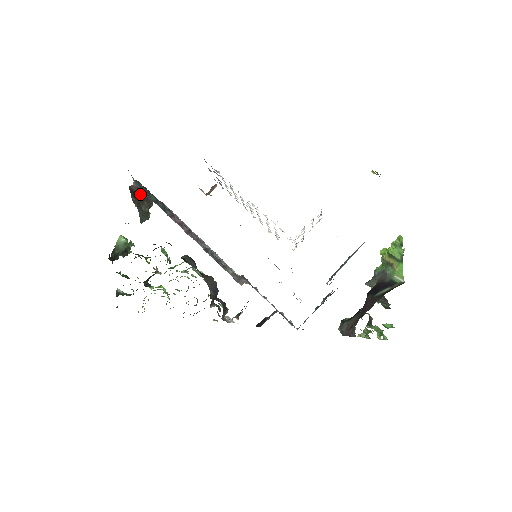
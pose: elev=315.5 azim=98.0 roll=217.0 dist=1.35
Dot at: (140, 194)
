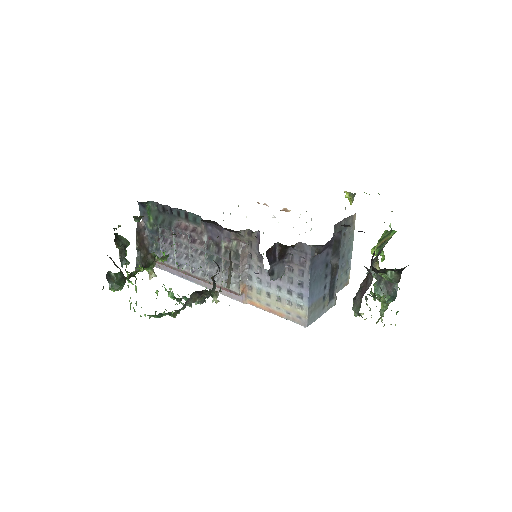
Dot at: (144, 236)
